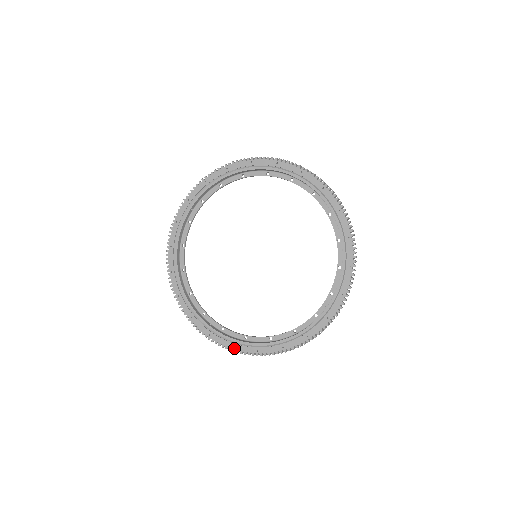
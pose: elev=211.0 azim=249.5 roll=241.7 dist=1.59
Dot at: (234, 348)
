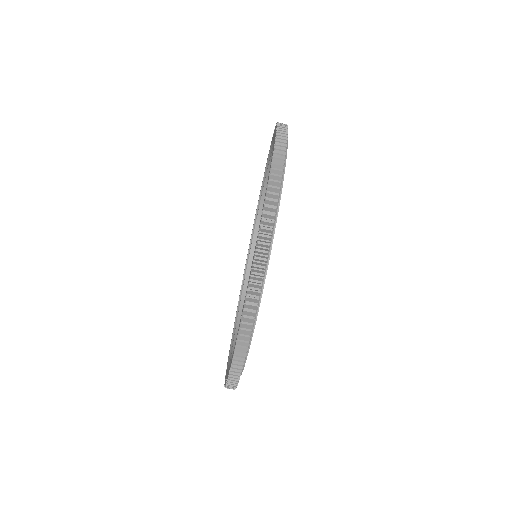
Dot at: (236, 341)
